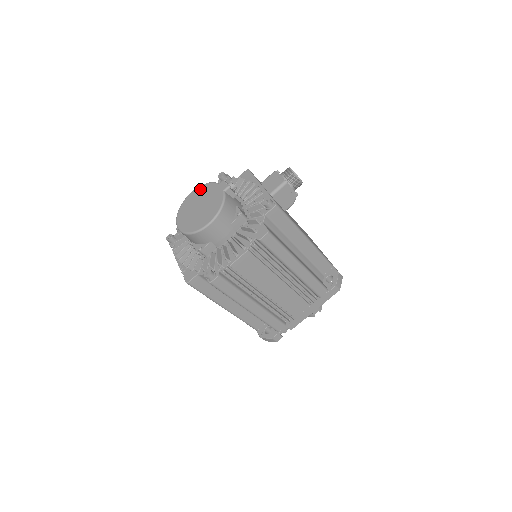
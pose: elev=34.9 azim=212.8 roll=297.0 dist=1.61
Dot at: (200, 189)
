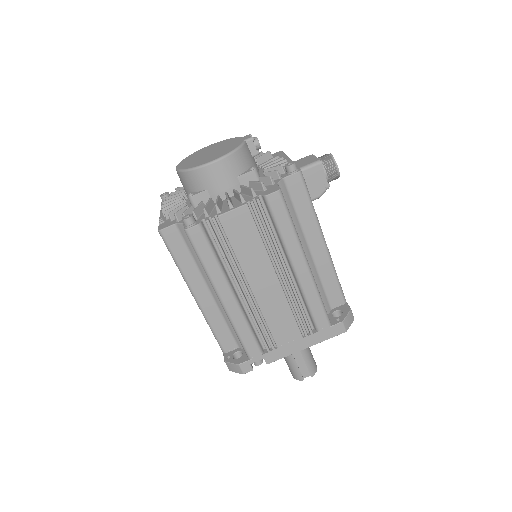
Dot at: (219, 142)
